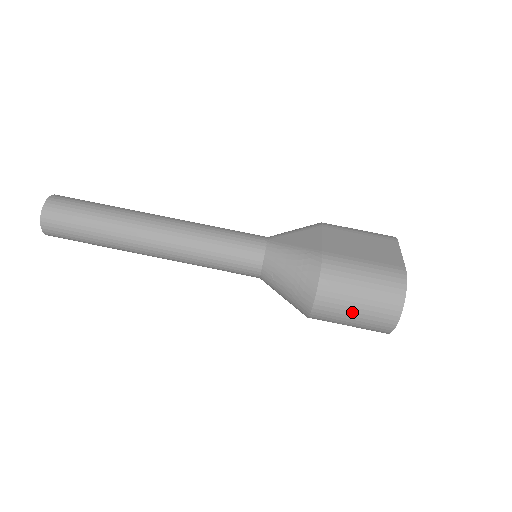
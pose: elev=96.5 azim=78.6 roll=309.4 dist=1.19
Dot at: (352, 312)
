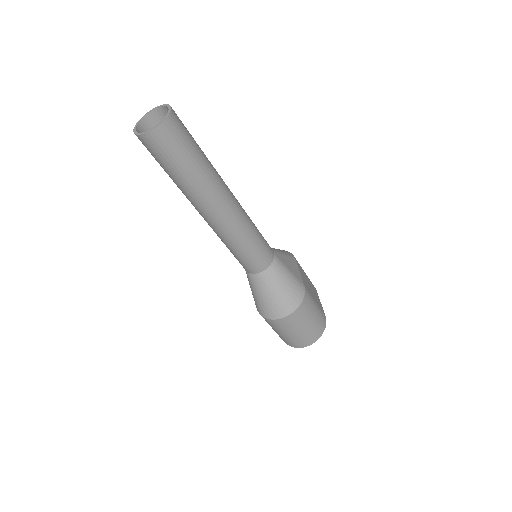
Dot at: (297, 331)
